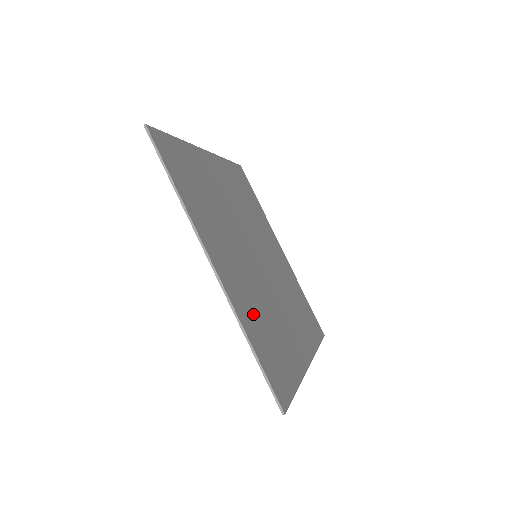
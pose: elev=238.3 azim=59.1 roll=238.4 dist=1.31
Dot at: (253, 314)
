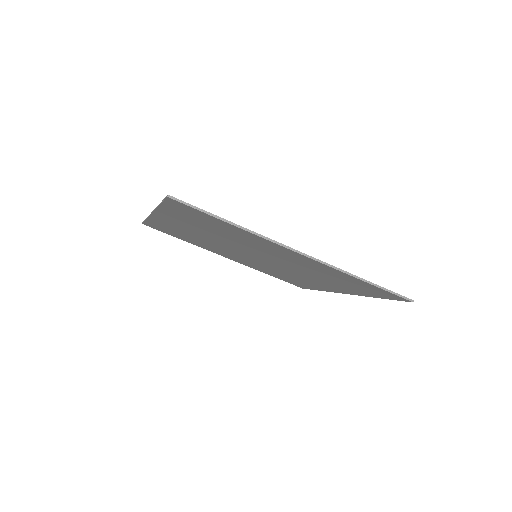
Dot at: occluded
